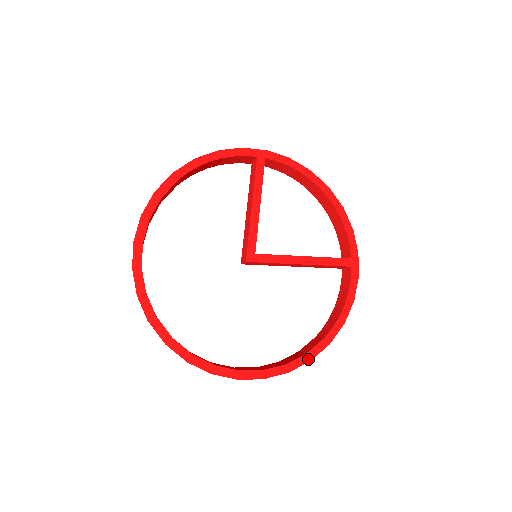
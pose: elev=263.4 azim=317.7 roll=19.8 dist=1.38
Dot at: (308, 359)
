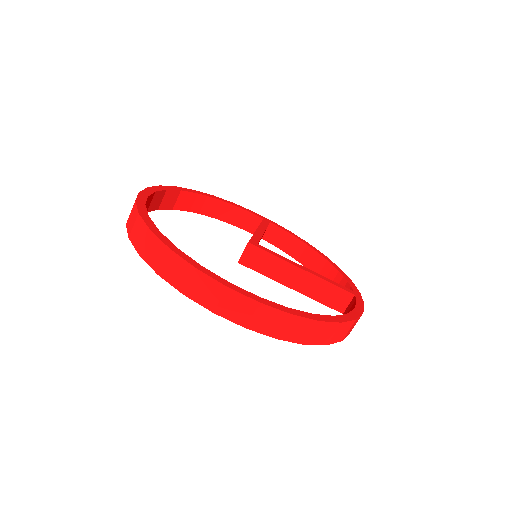
Dot at: (316, 318)
